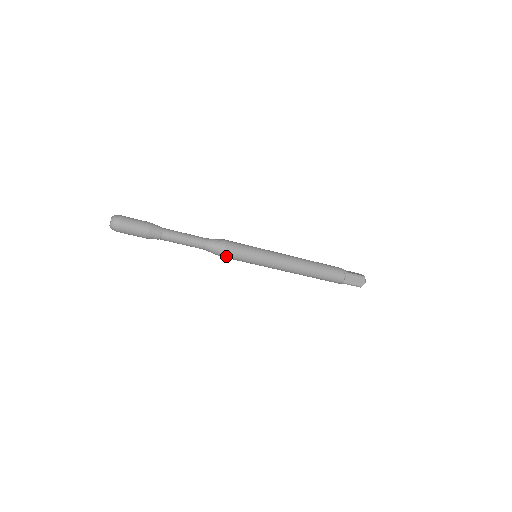
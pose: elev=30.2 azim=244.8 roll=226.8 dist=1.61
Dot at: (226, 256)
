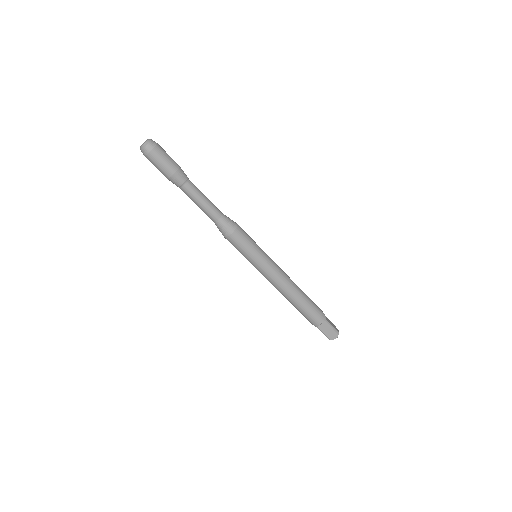
Dot at: (239, 231)
